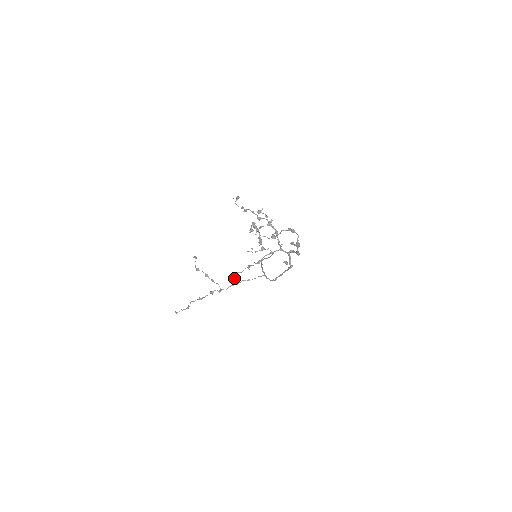
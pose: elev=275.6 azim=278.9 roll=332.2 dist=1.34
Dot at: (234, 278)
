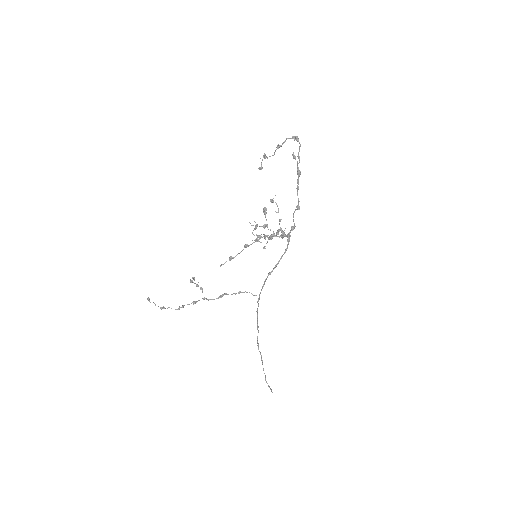
Dot at: (226, 261)
